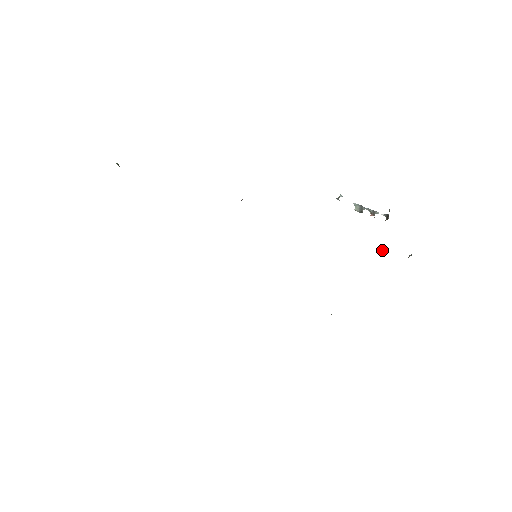
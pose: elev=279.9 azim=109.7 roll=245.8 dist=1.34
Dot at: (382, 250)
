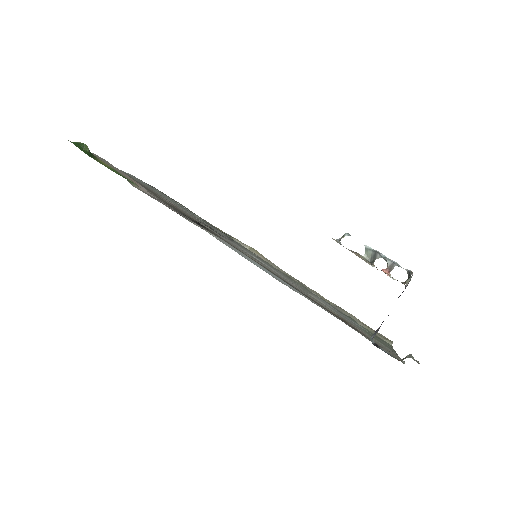
Dot at: (373, 334)
